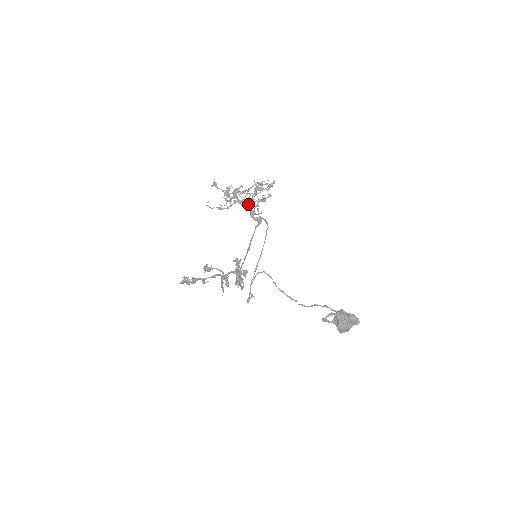
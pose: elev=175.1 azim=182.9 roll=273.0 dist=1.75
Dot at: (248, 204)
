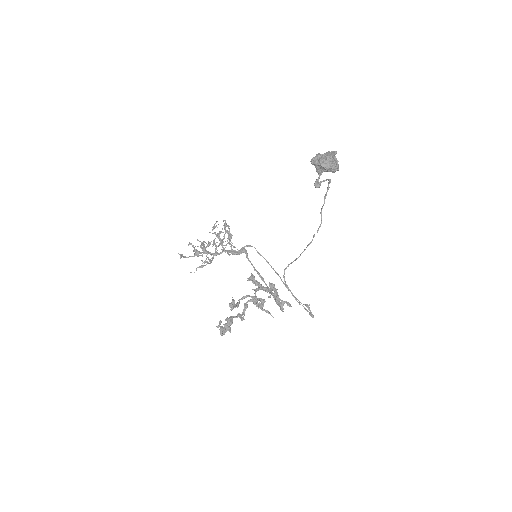
Dot at: (223, 250)
